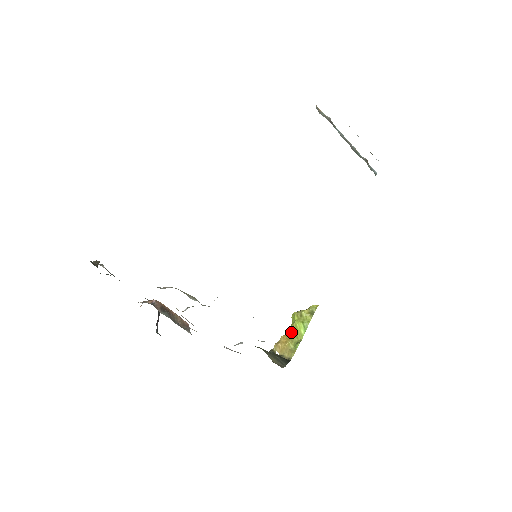
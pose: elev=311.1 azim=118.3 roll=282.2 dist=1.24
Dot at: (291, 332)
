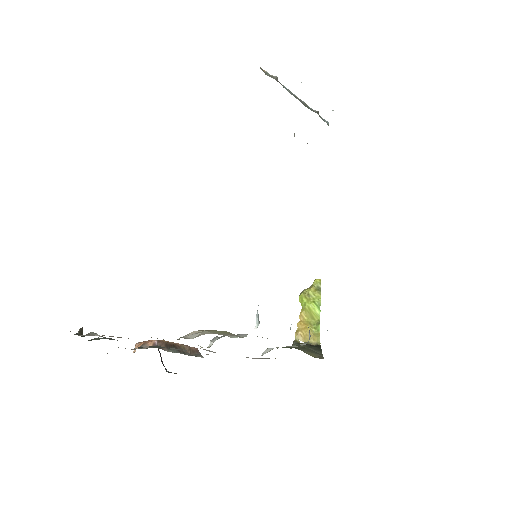
Dot at: (305, 315)
